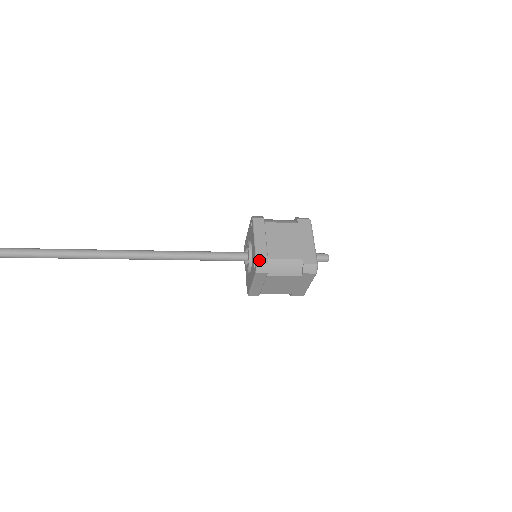
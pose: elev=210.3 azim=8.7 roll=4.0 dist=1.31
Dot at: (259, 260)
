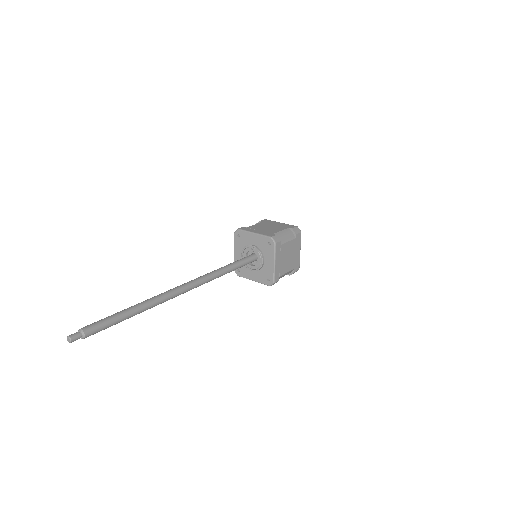
Dot at: (270, 236)
